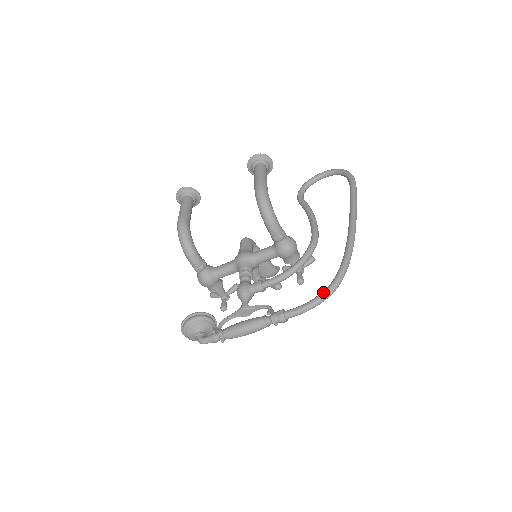
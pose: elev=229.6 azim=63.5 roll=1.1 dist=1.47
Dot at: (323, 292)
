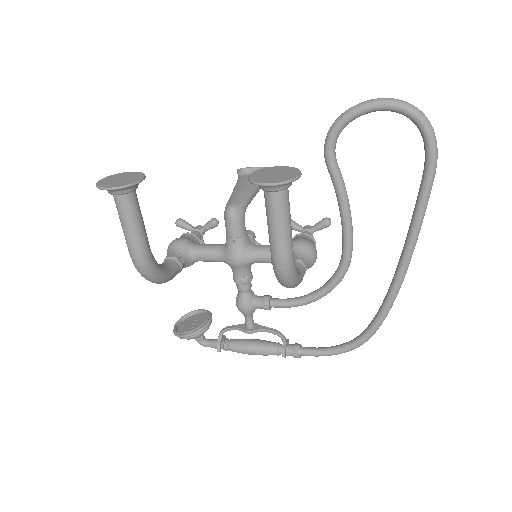
Dot at: (347, 350)
